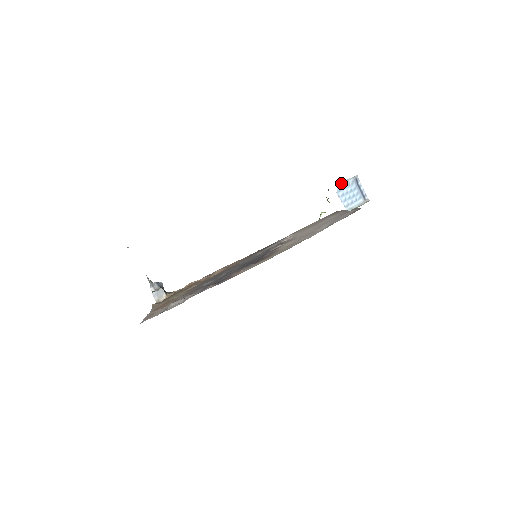
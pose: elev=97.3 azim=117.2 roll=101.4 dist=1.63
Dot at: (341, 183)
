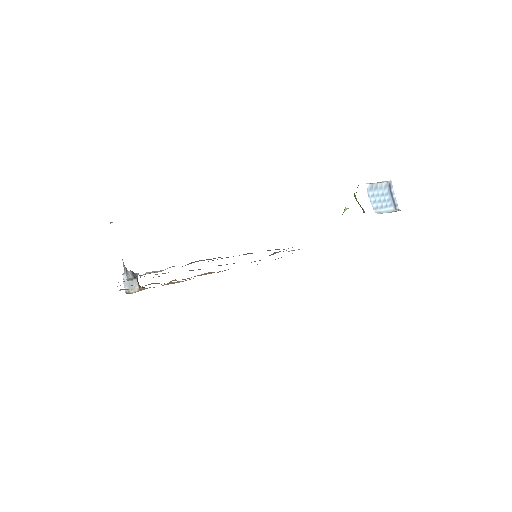
Dot at: occluded
